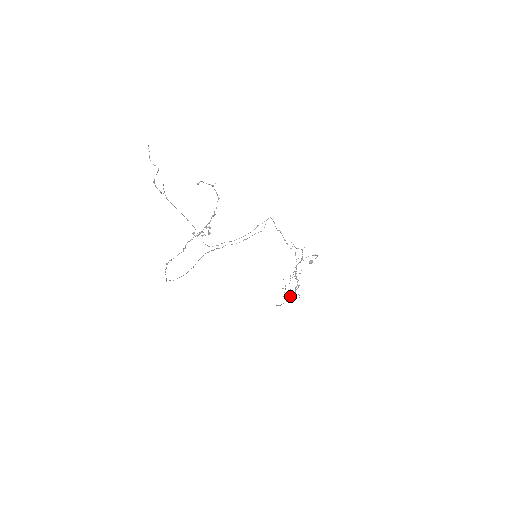
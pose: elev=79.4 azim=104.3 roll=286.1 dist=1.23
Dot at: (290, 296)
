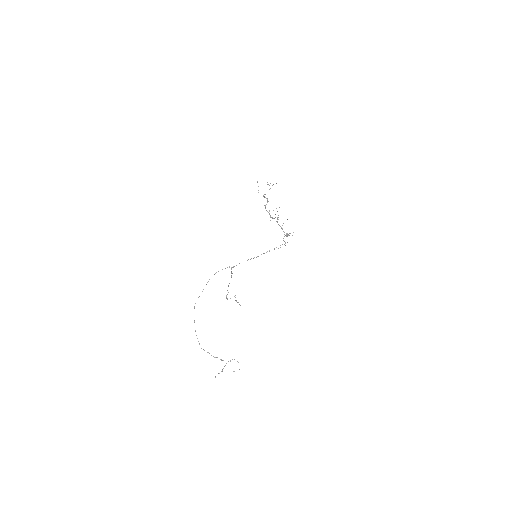
Dot at: (265, 208)
